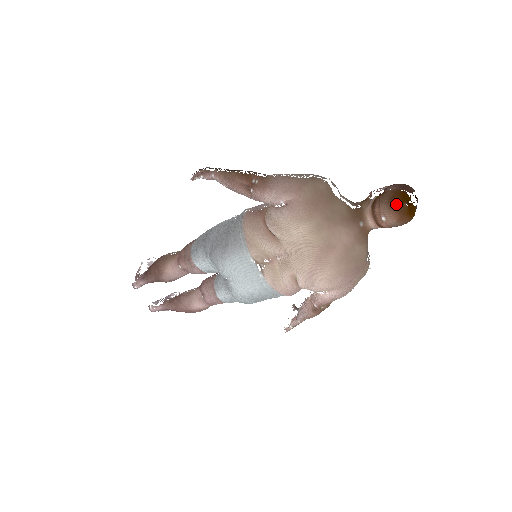
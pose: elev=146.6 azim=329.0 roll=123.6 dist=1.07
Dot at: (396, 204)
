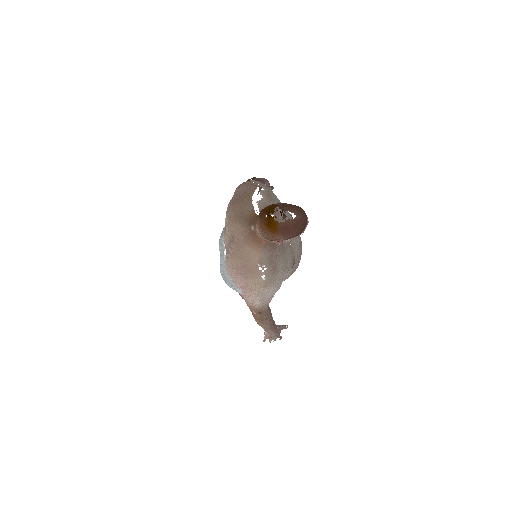
Dot at: (262, 213)
